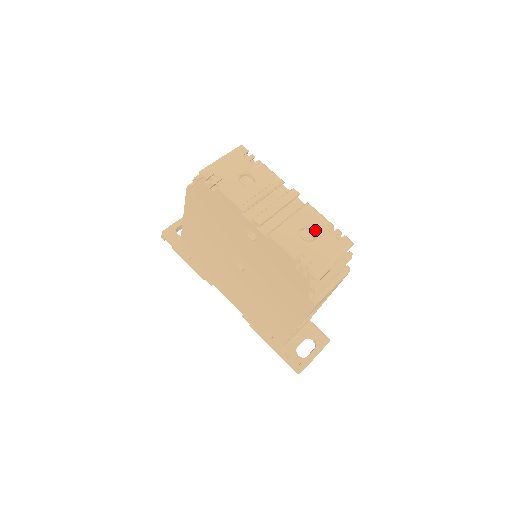
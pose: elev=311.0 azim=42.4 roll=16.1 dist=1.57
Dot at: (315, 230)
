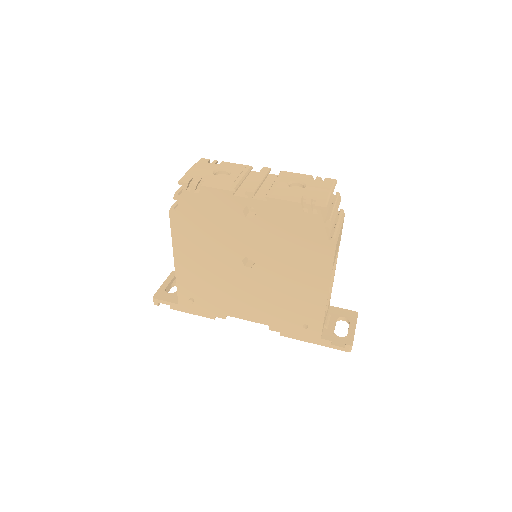
Dot at: (301, 182)
